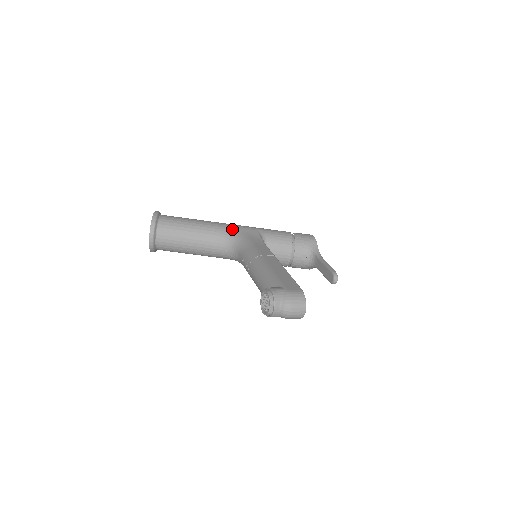
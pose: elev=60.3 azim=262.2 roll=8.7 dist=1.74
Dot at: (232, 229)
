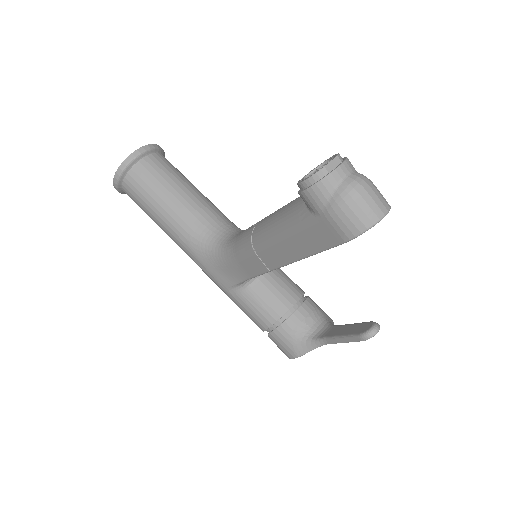
Dot at: occluded
